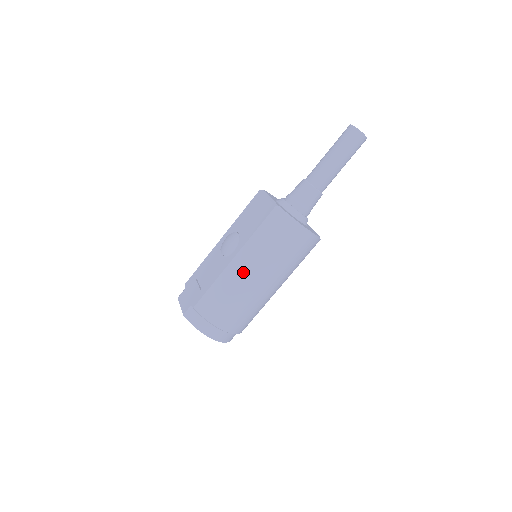
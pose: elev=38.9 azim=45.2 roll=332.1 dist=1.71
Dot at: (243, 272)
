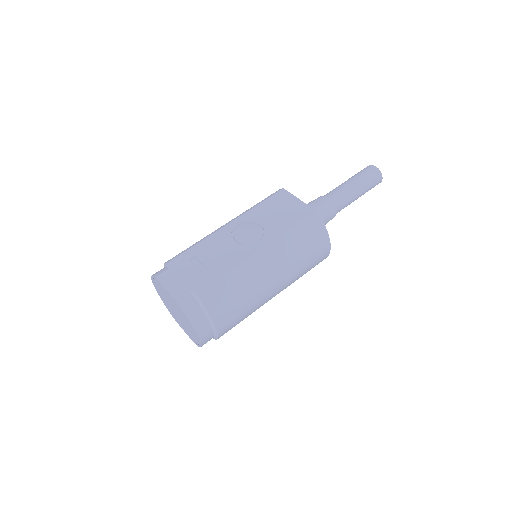
Dot at: (266, 268)
